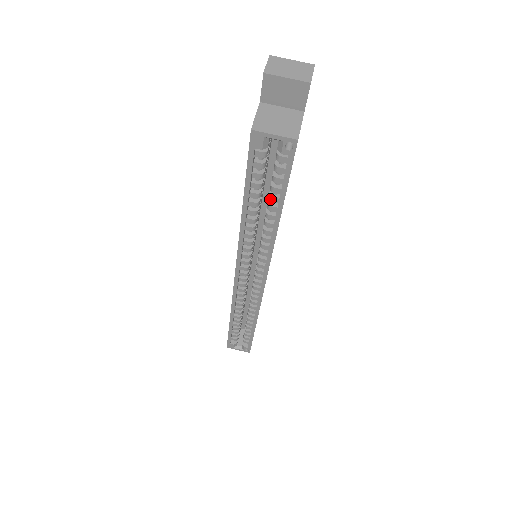
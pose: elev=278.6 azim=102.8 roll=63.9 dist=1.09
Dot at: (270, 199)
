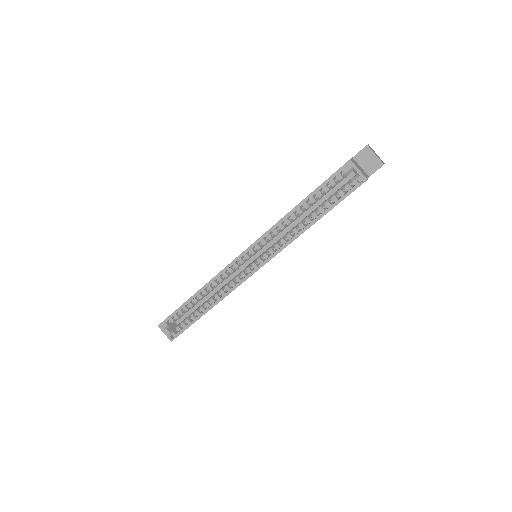
Dot at: (319, 208)
